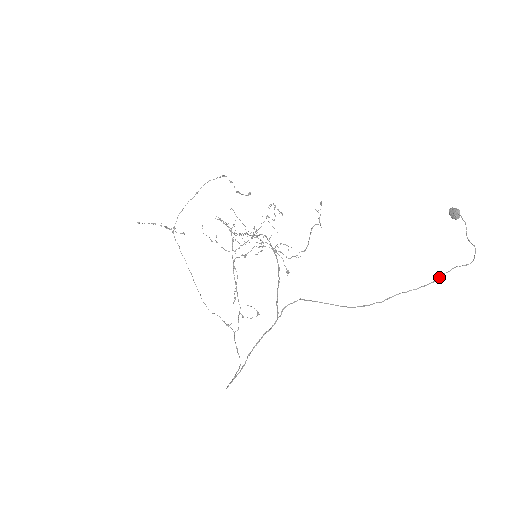
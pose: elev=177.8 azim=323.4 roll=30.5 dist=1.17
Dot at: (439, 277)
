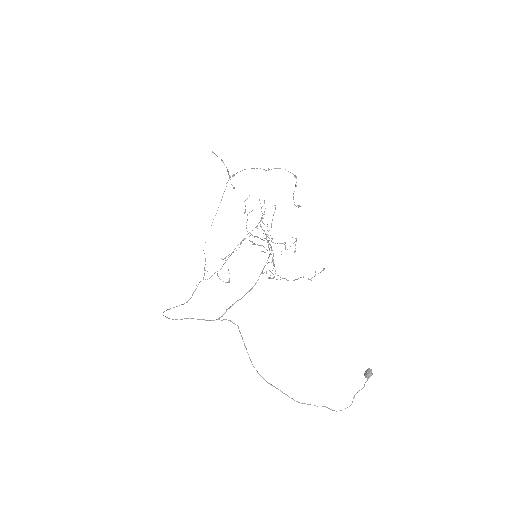
Dot at: (308, 404)
